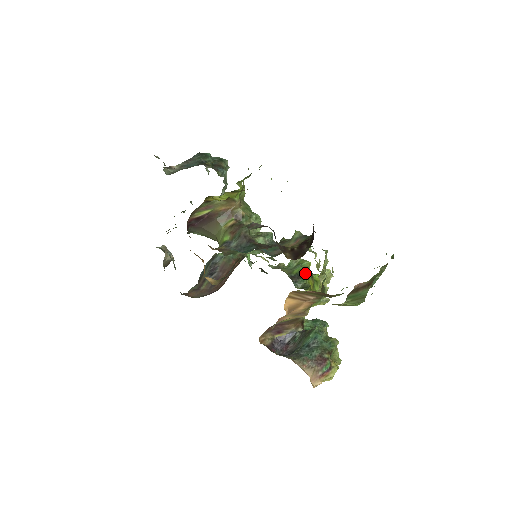
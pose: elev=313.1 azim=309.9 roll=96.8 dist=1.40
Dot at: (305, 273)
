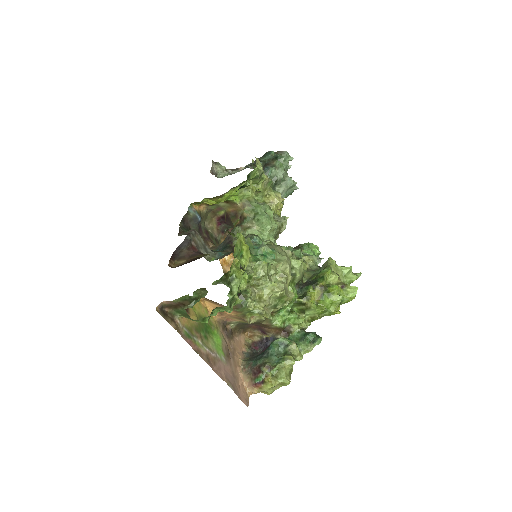
Dot at: (316, 281)
